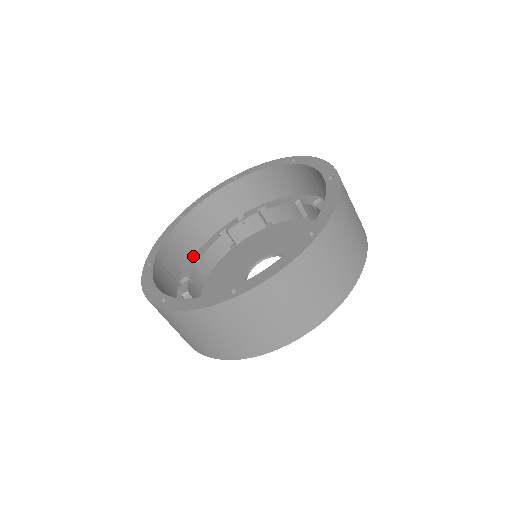
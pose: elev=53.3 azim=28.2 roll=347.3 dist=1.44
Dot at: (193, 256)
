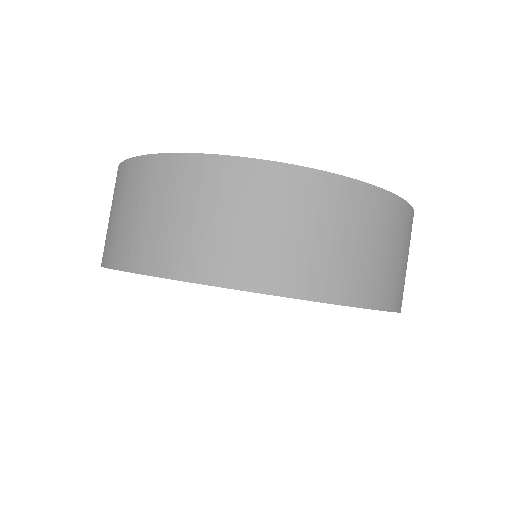
Dot at: occluded
